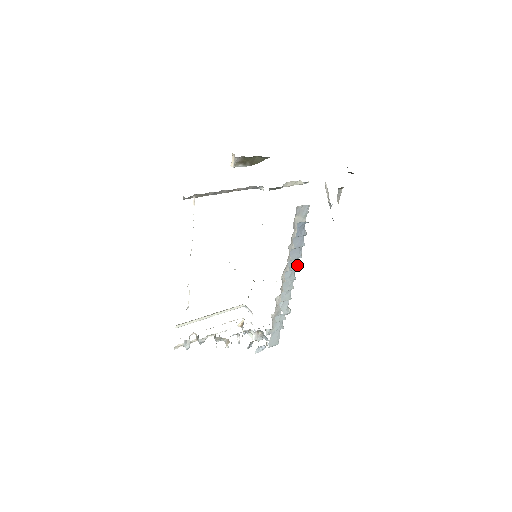
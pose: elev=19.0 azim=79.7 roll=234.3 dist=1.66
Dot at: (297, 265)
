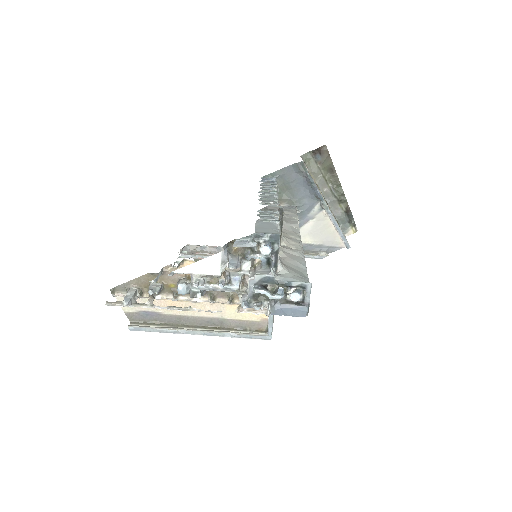
Dot at: (276, 193)
